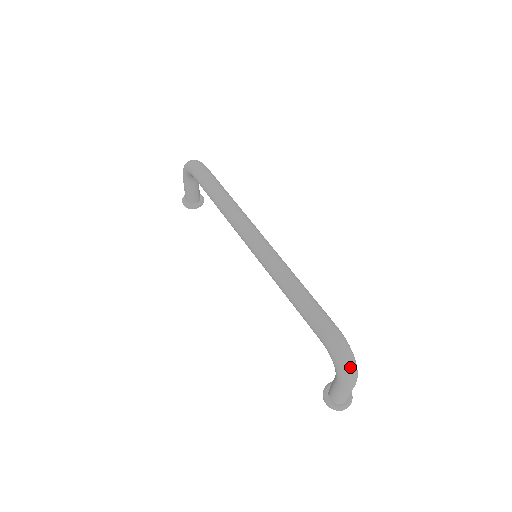
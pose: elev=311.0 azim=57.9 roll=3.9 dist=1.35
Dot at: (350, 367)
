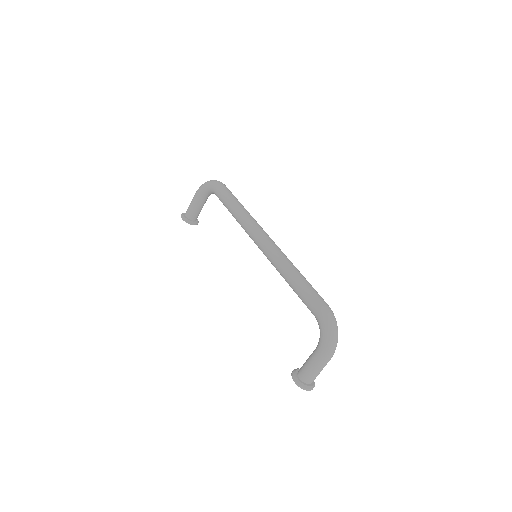
Dot at: (335, 336)
